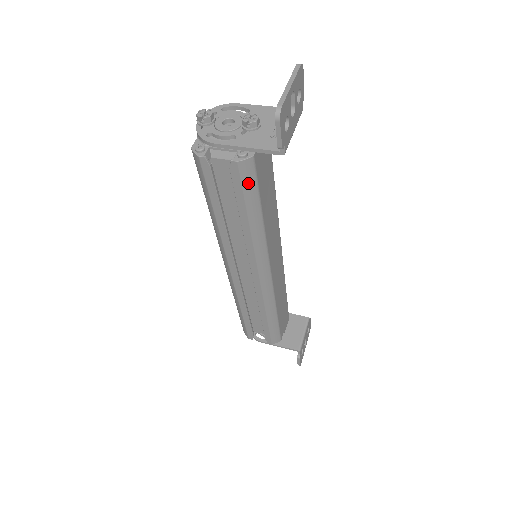
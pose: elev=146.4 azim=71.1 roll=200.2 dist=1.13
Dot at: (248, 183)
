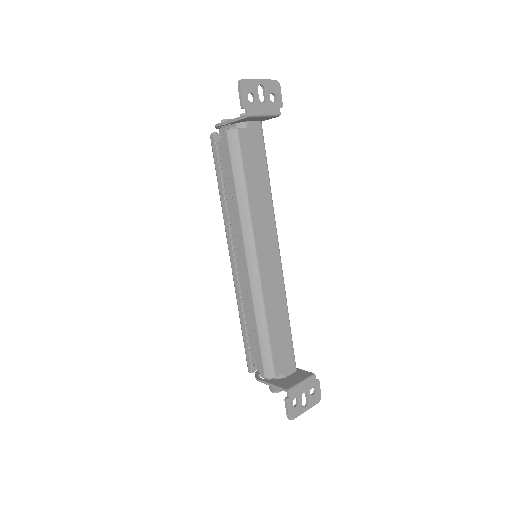
Dot at: (234, 151)
